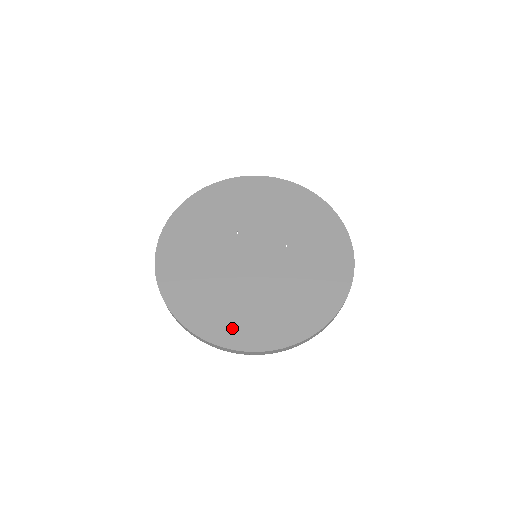
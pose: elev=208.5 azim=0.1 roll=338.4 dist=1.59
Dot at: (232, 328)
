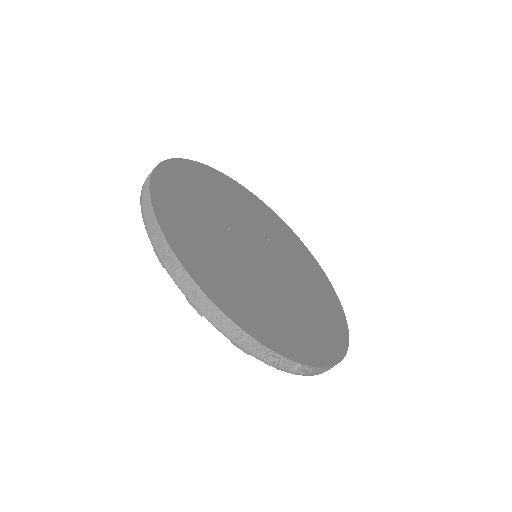
Dot at: (315, 342)
